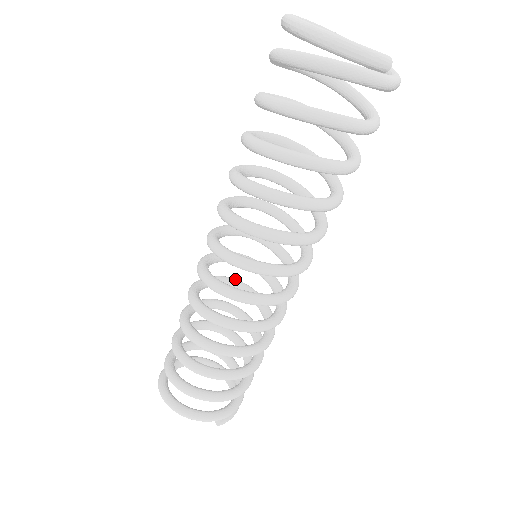
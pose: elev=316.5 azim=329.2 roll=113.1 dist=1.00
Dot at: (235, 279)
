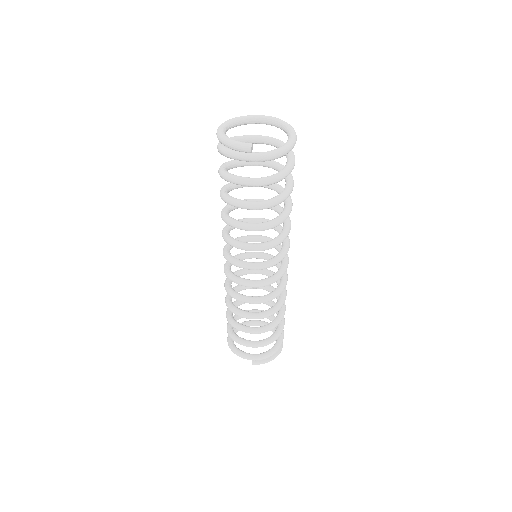
Dot at: (272, 272)
